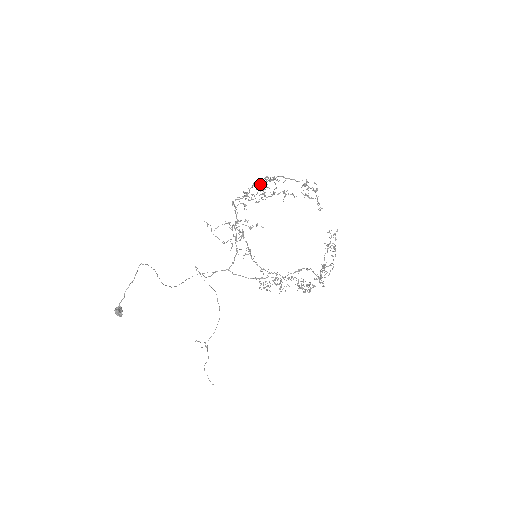
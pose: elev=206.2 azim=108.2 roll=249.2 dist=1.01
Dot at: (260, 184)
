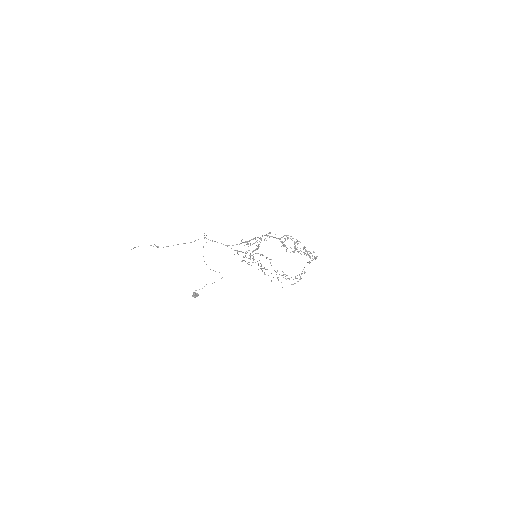
Dot at: occluded
